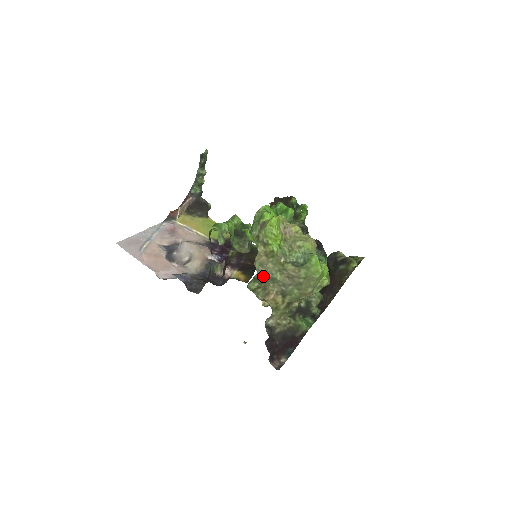
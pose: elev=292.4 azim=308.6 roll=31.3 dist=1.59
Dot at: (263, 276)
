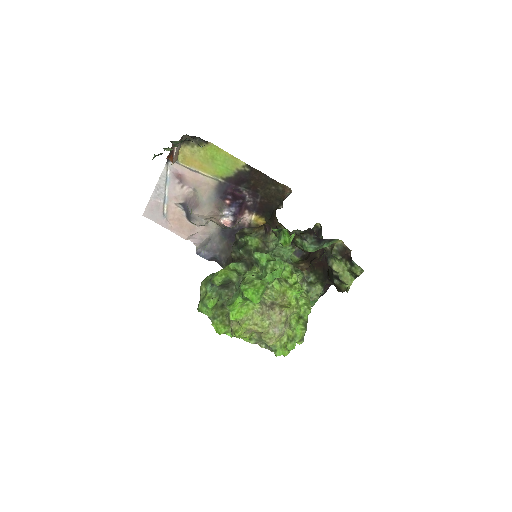
Dot at: occluded
